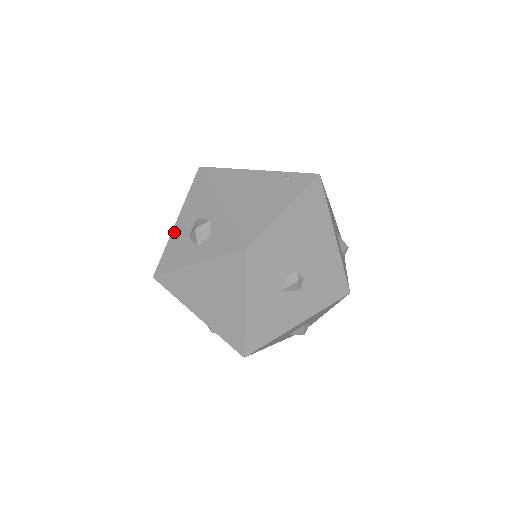
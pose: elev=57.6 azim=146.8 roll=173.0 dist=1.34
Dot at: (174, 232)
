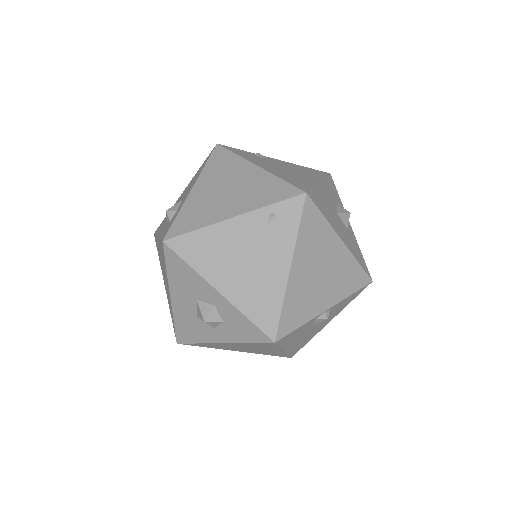
Dot at: (175, 308)
